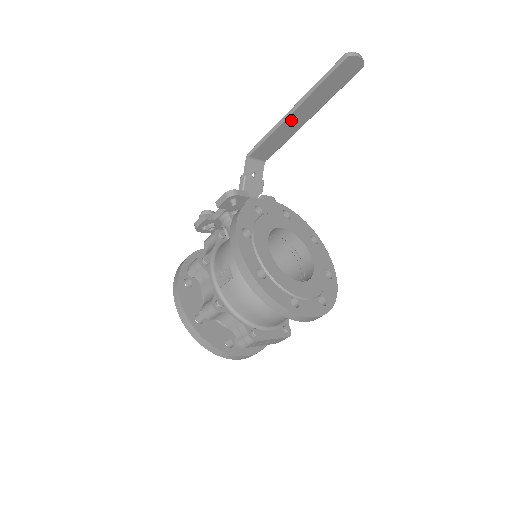
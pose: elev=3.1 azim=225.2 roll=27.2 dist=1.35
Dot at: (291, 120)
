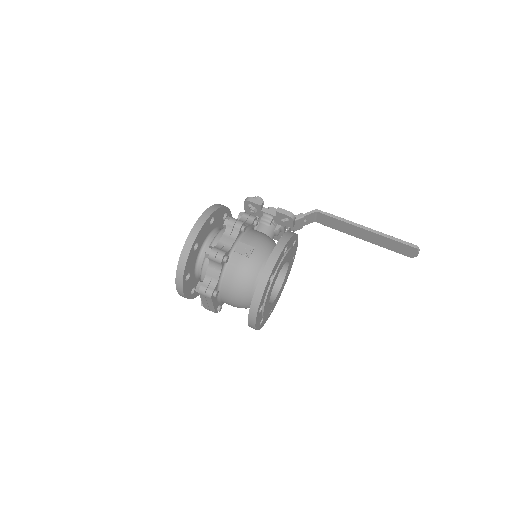
Dot at: (358, 229)
